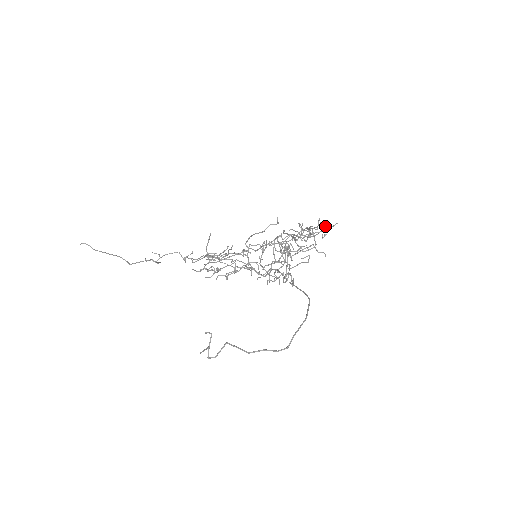
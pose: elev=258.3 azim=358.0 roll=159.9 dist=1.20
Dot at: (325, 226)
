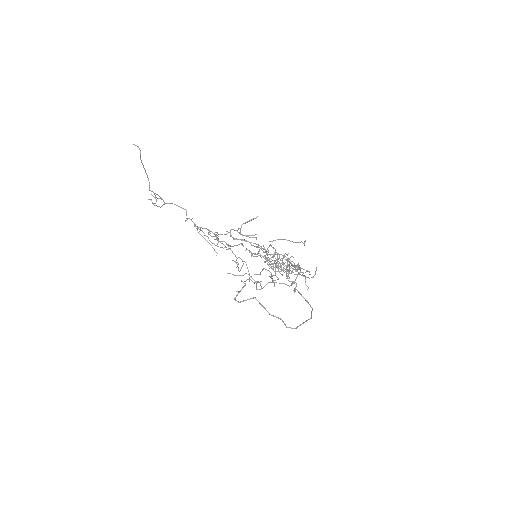
Dot at: (292, 272)
